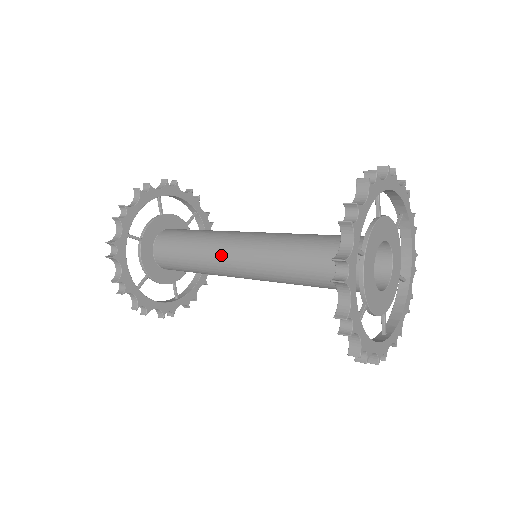
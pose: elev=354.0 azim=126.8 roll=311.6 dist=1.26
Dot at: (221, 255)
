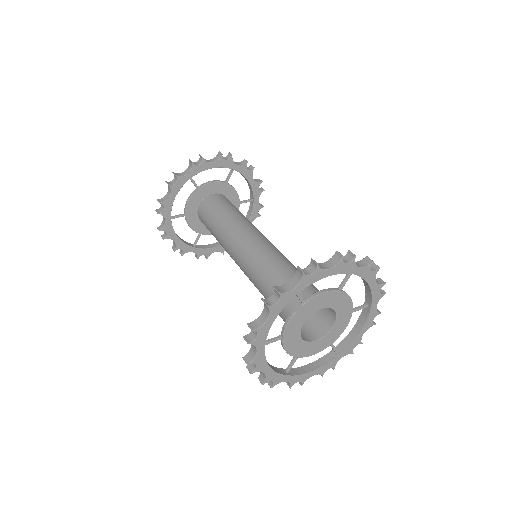
Dot at: (234, 237)
